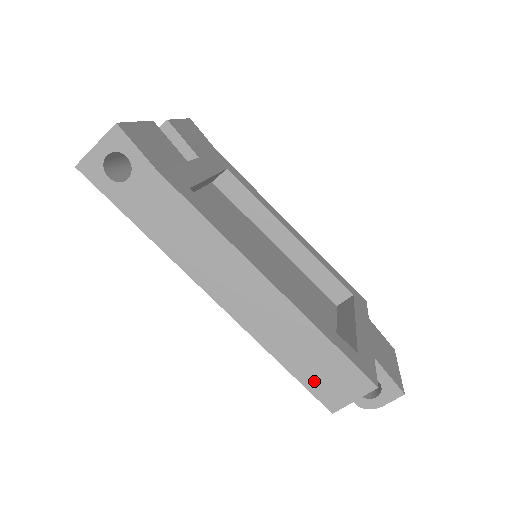
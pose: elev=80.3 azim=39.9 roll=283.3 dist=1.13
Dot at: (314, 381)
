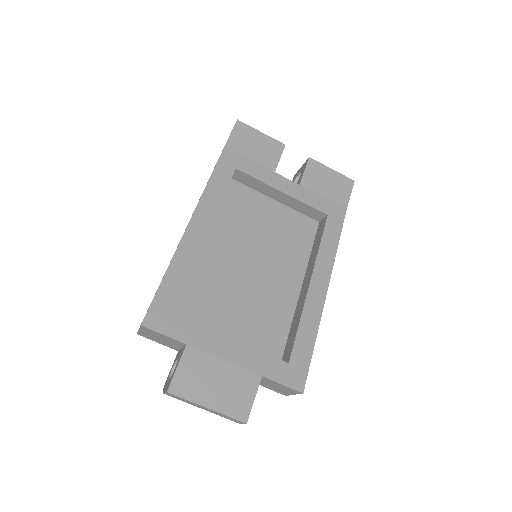
Dot at: occluded
